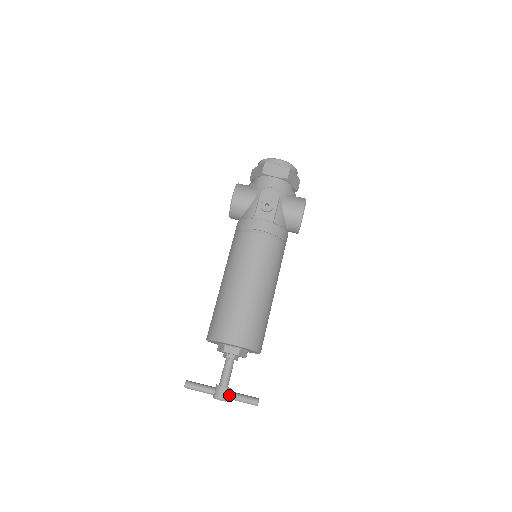
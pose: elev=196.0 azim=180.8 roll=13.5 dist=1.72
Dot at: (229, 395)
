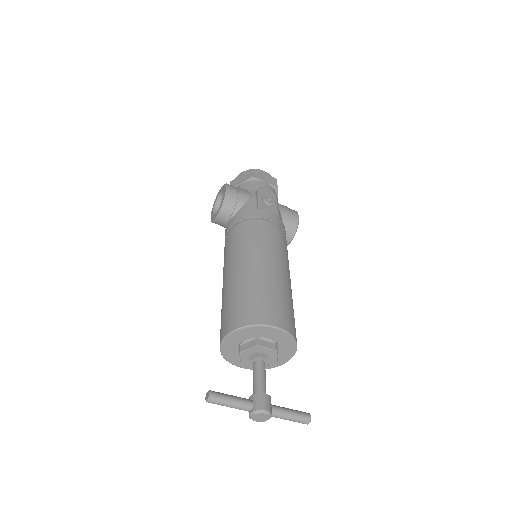
Dot at: (273, 408)
